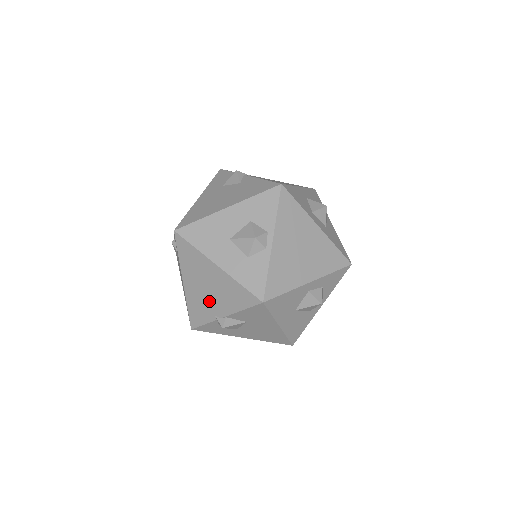
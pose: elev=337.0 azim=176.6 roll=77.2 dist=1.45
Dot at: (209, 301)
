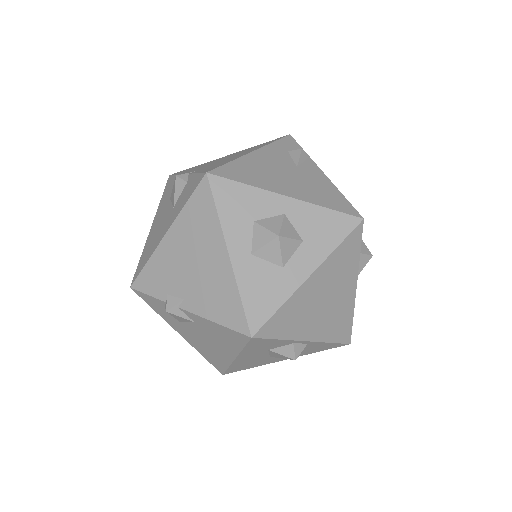
Dot at: occluded
